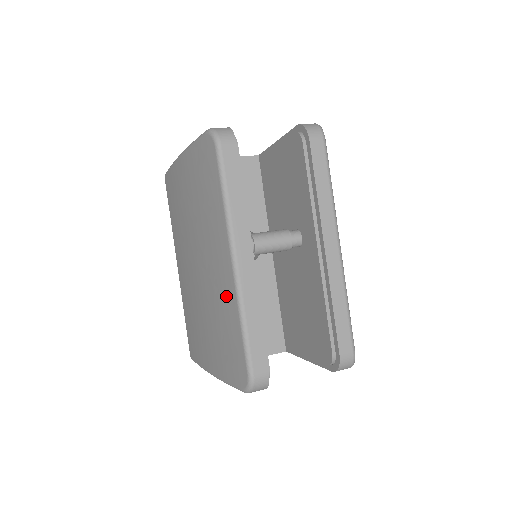
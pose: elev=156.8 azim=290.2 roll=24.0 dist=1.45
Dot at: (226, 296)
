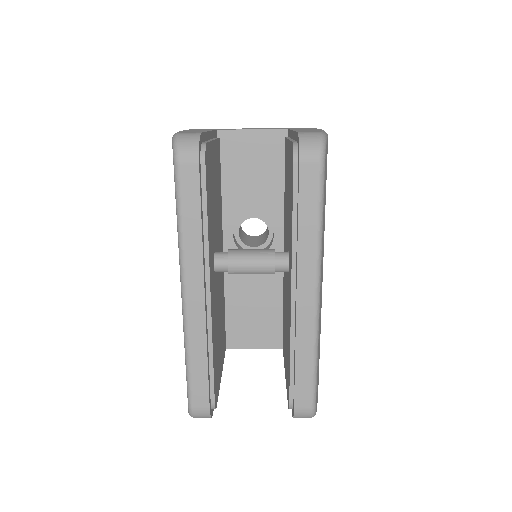
Dot at: occluded
